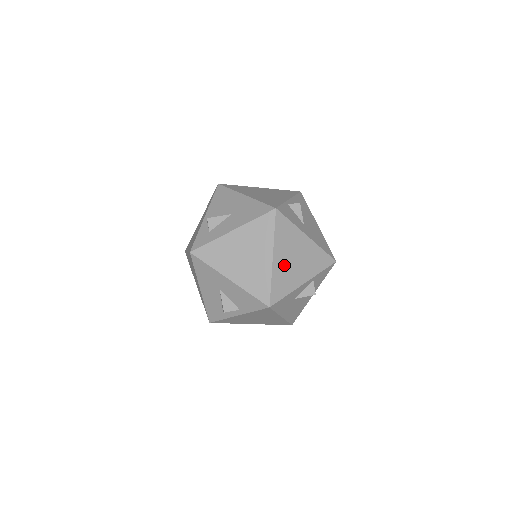
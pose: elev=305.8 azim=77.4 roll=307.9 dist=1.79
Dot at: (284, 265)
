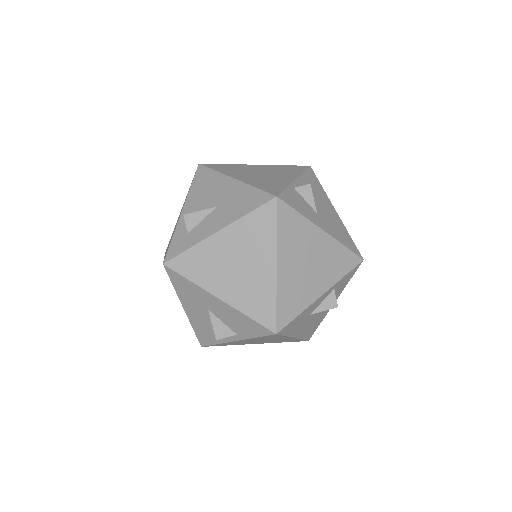
Dot at: (293, 274)
